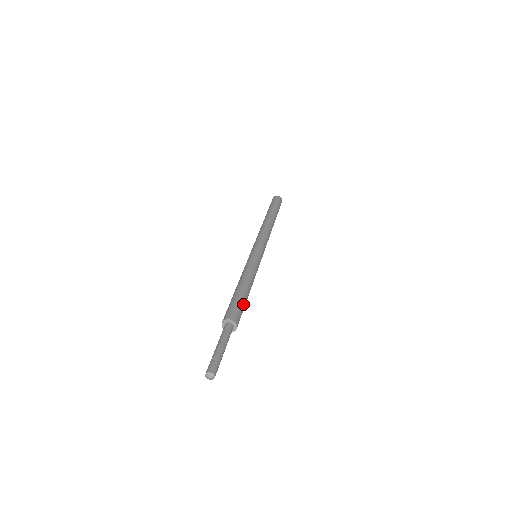
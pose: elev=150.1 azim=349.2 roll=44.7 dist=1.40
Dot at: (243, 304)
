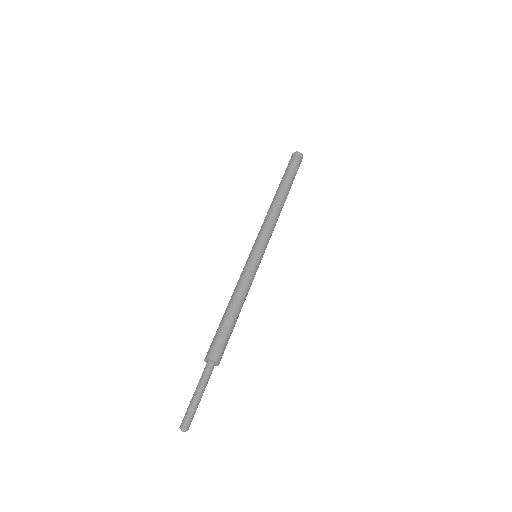
Dot at: (229, 335)
